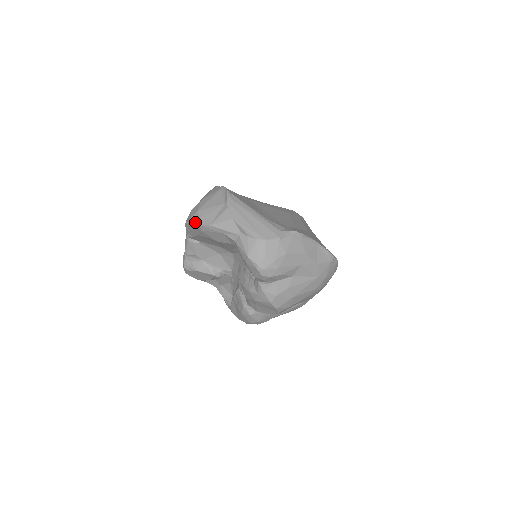
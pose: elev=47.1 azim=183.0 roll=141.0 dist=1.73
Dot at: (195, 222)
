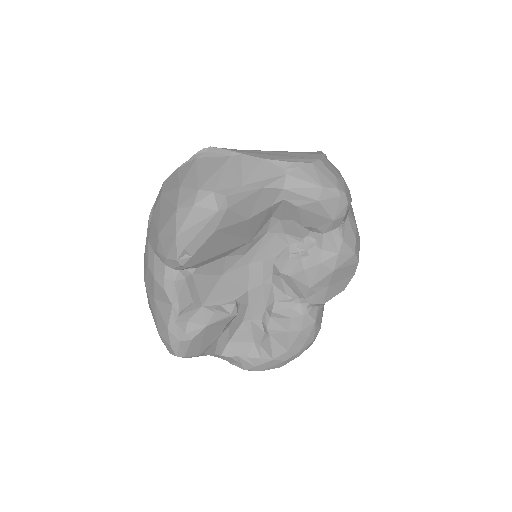
Dot at: (207, 206)
